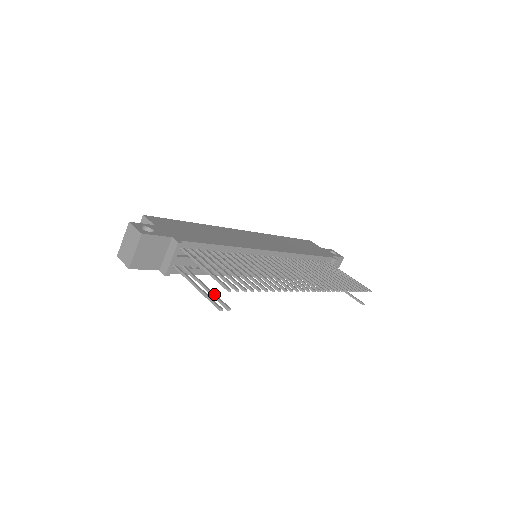
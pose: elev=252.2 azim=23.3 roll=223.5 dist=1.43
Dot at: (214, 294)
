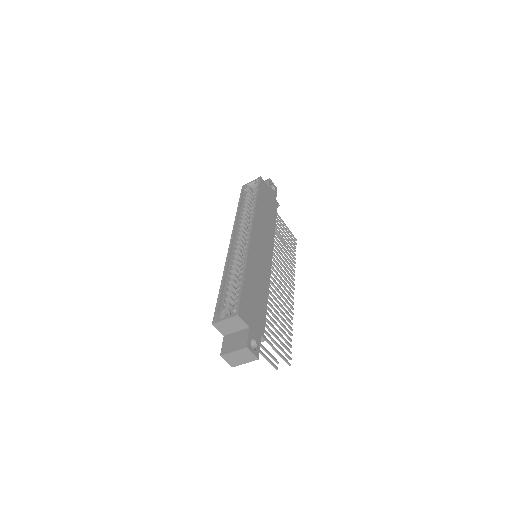
Dot at: (270, 353)
